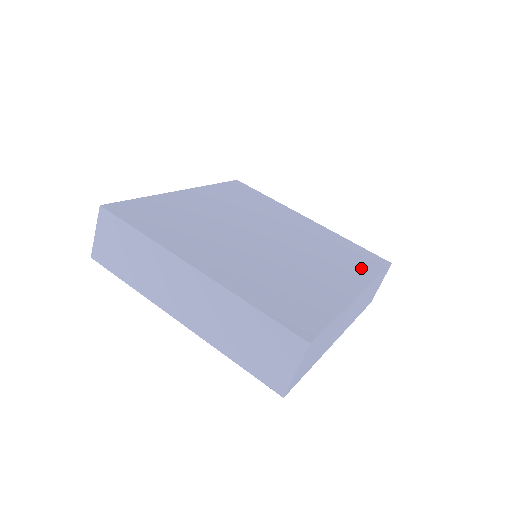
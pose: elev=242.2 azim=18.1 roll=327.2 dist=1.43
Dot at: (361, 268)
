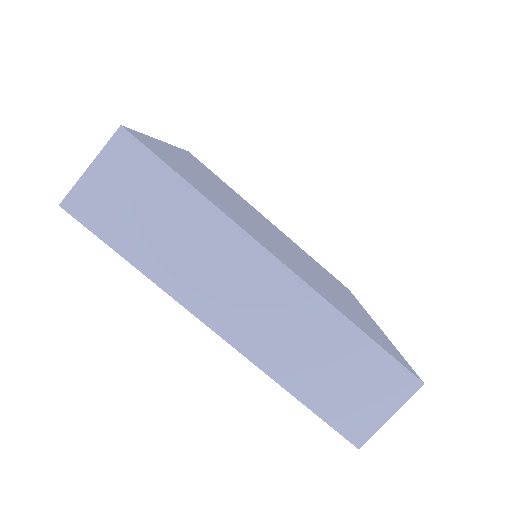
Dot at: (347, 312)
